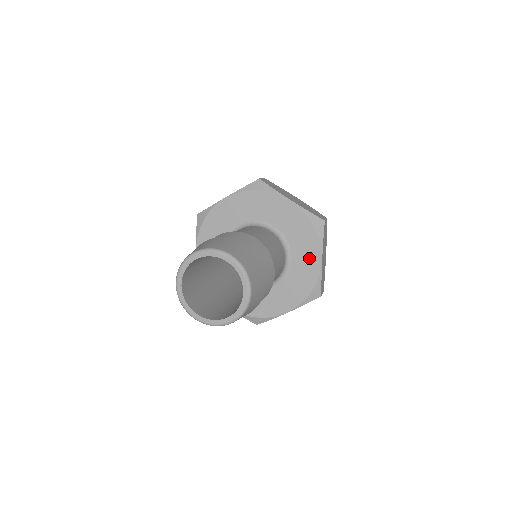
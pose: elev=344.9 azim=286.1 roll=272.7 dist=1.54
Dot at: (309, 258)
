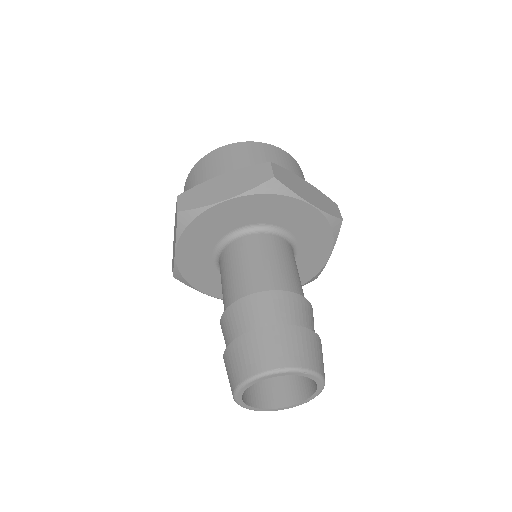
Dot at: (317, 255)
